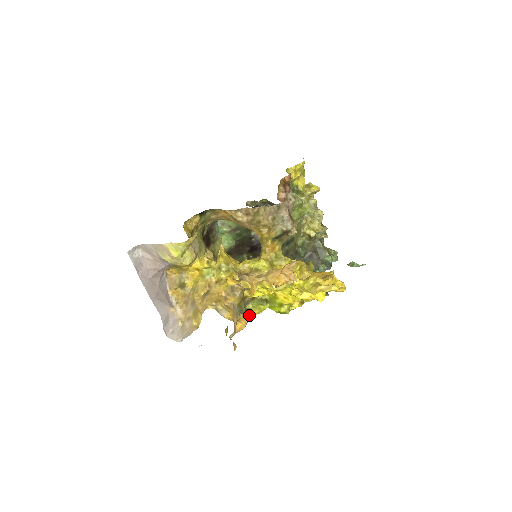
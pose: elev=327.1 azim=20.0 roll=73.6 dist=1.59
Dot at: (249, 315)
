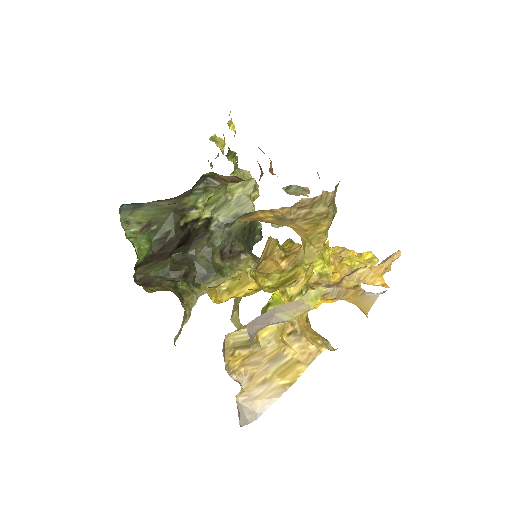
Dot at: occluded
